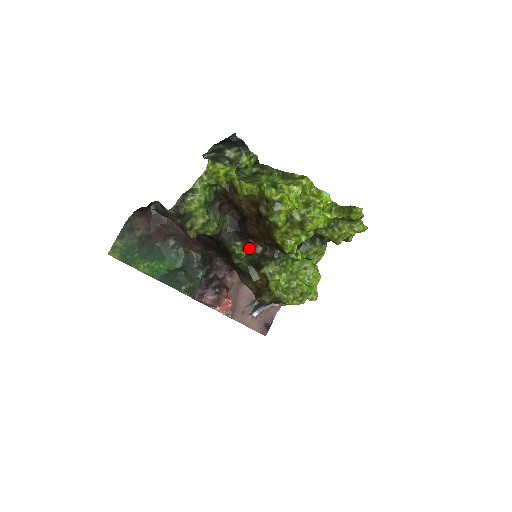
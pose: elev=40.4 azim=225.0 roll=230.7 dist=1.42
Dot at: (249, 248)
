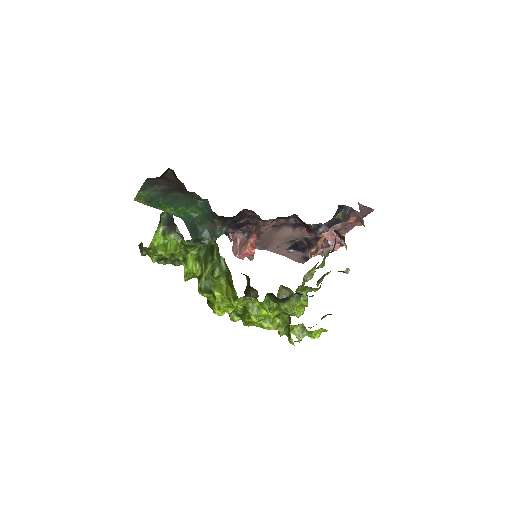
Dot at: occluded
